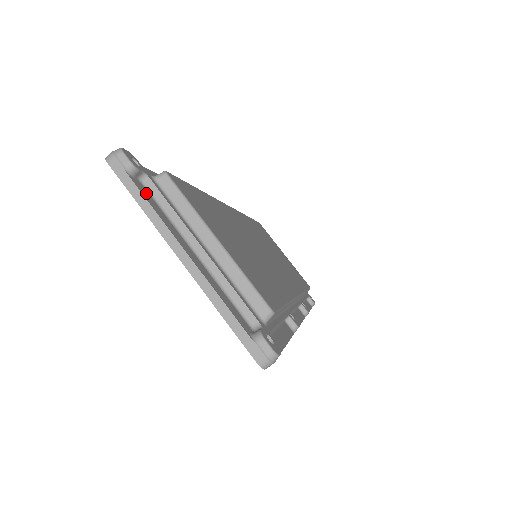
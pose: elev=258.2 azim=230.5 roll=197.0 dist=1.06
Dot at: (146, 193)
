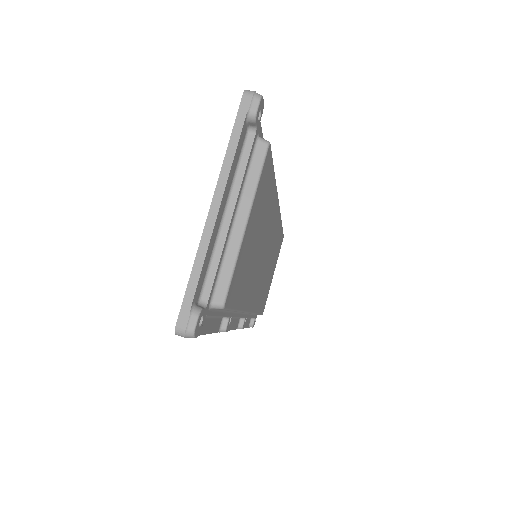
Dot at: (242, 141)
